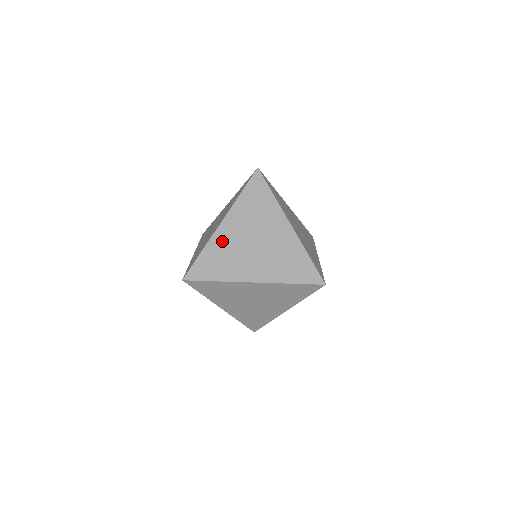
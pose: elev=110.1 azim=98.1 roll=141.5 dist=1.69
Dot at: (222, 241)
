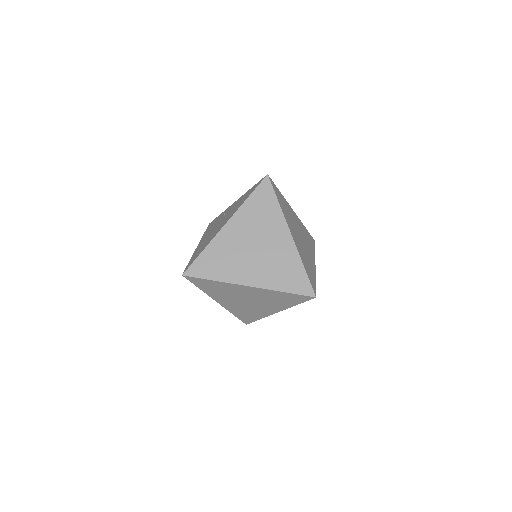
Dot at: (224, 242)
